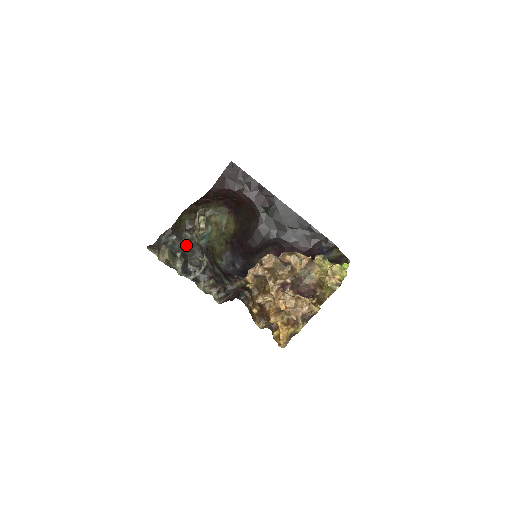
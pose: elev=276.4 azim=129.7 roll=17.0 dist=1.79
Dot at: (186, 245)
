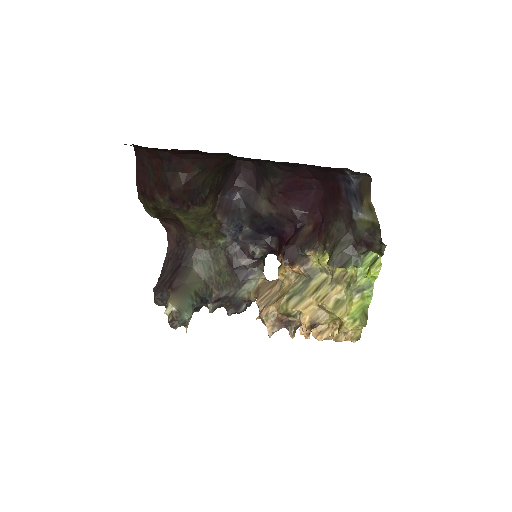
Dot at: occluded
